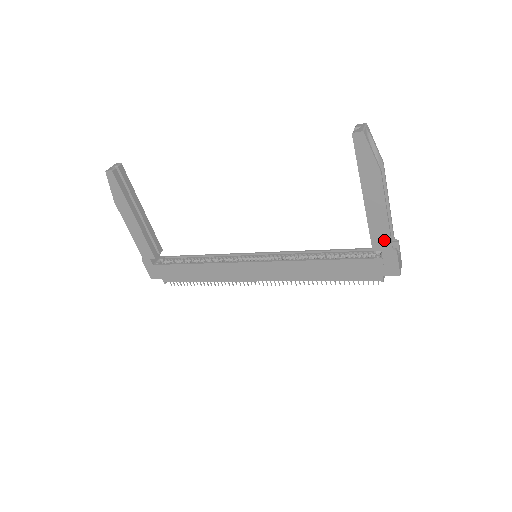
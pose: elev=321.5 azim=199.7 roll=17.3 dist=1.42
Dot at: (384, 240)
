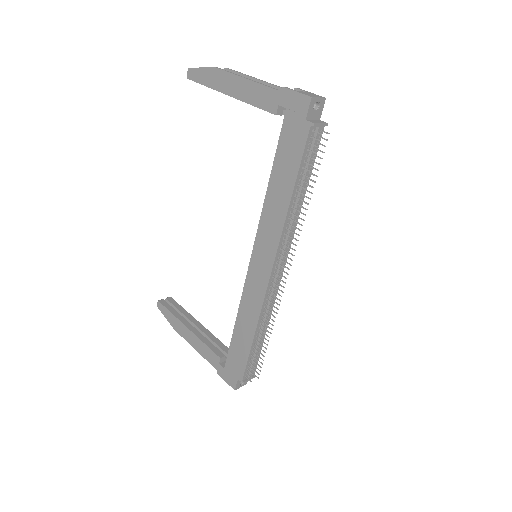
Dot at: (269, 96)
